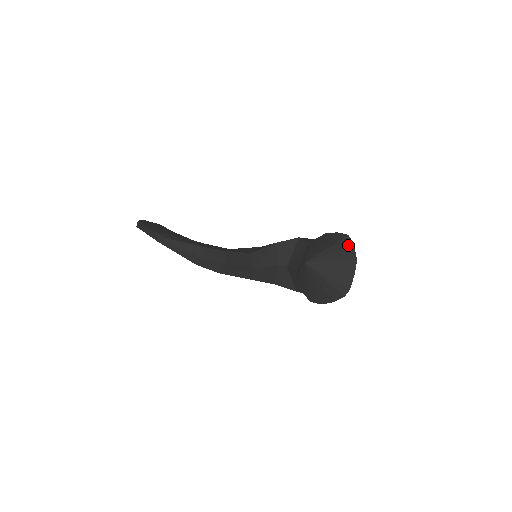
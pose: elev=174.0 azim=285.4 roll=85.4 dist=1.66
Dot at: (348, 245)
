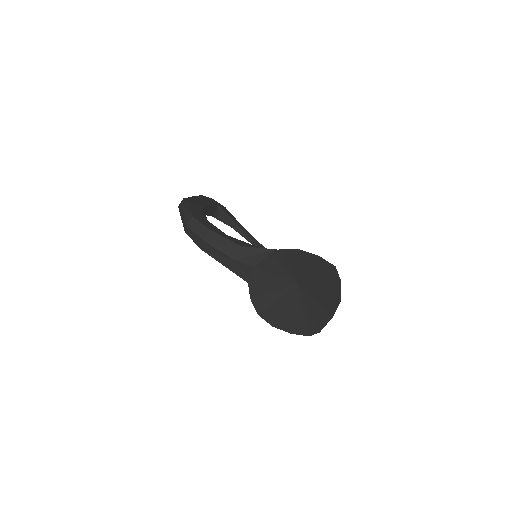
Dot at: (336, 280)
